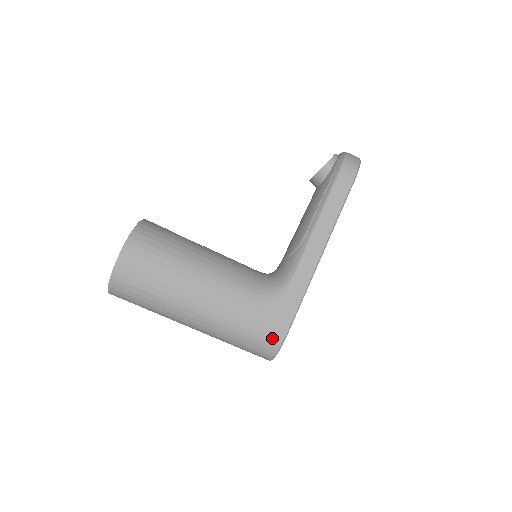
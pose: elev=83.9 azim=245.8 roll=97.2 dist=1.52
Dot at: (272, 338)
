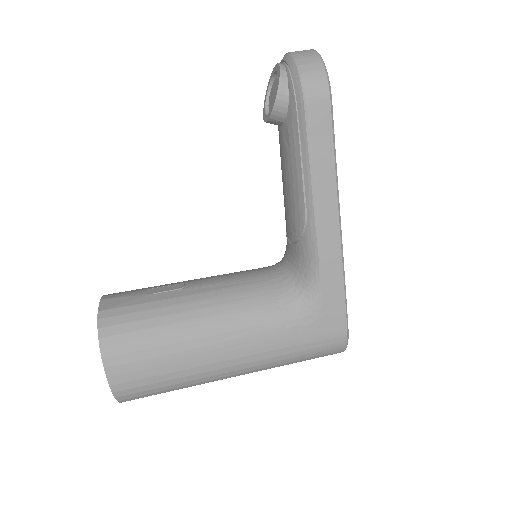
Dot at: (333, 343)
